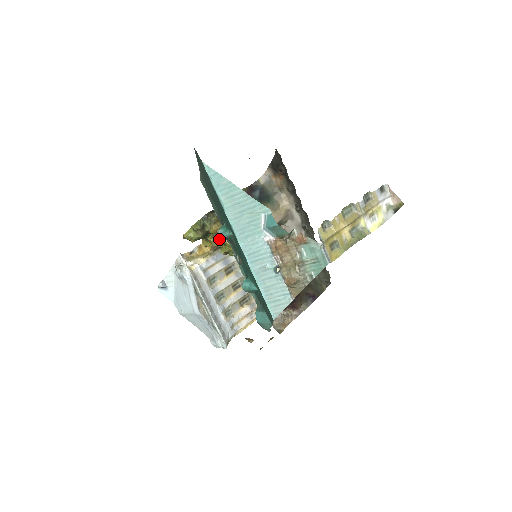
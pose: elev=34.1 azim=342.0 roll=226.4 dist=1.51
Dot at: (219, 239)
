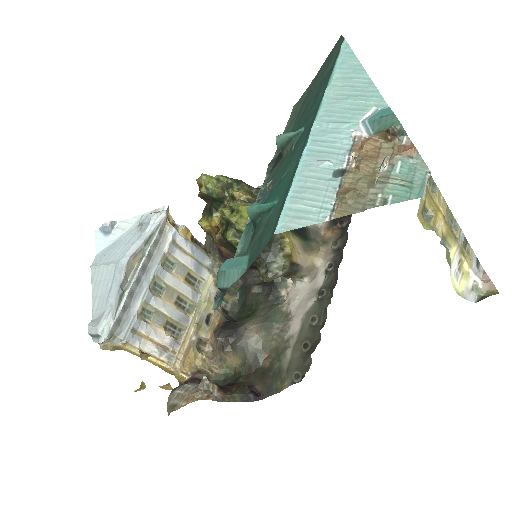
Dot at: (235, 205)
